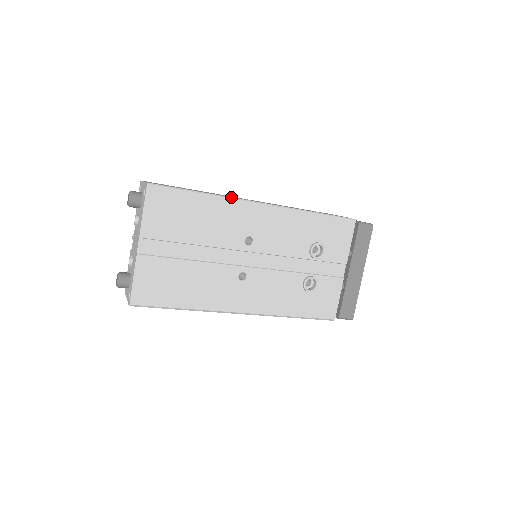
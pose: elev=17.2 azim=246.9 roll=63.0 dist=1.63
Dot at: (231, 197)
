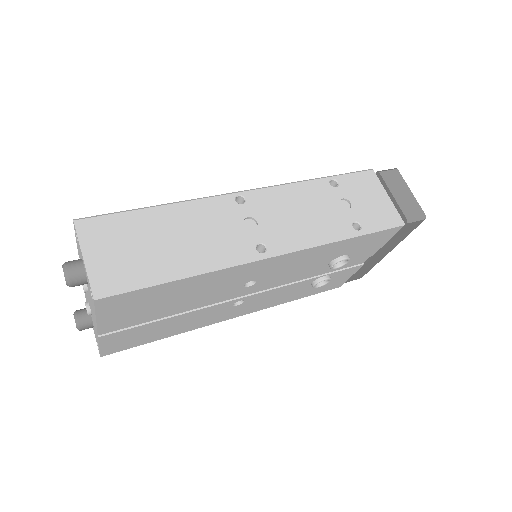
Dot at: (228, 266)
